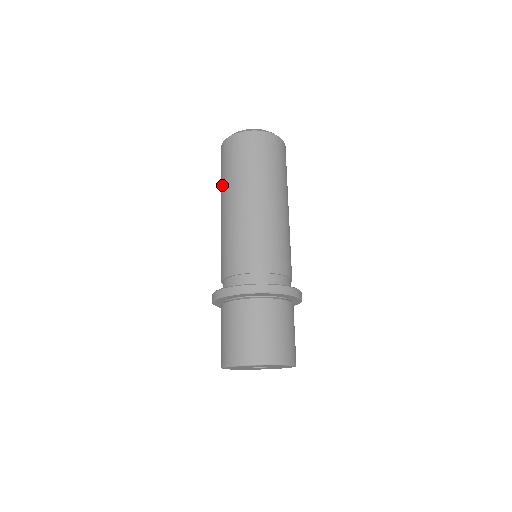
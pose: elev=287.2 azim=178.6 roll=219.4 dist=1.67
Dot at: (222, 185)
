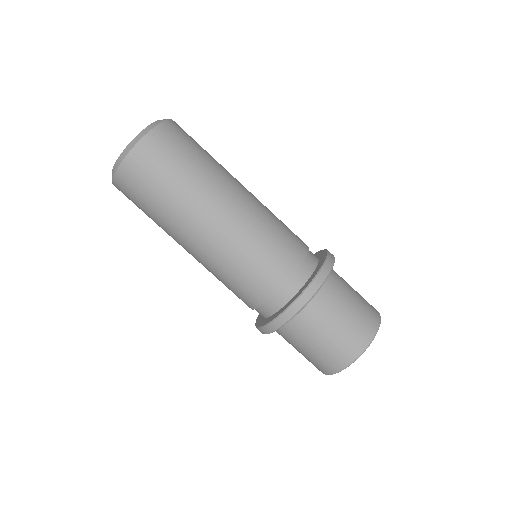
Dot at: (172, 208)
